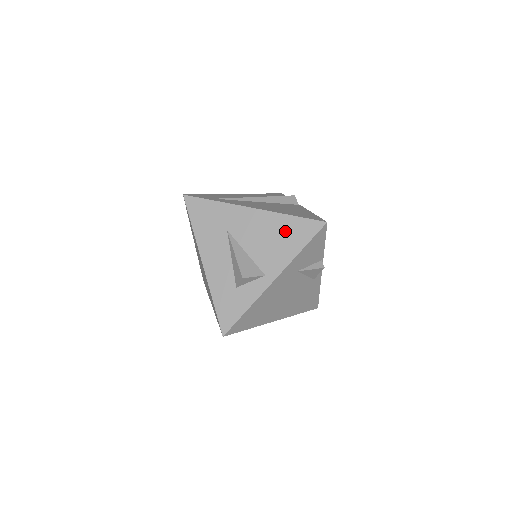
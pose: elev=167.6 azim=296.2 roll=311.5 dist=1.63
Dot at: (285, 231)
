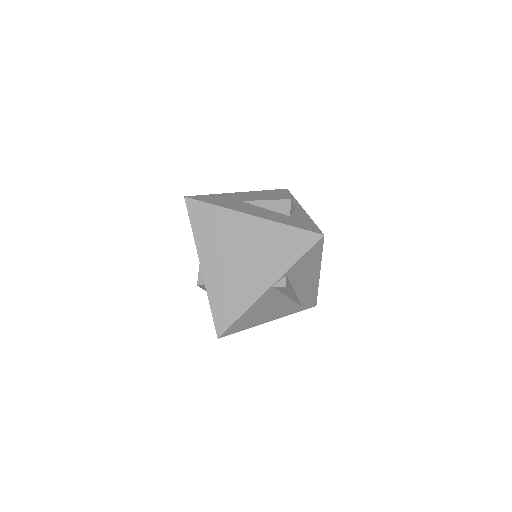
Dot at: (274, 194)
